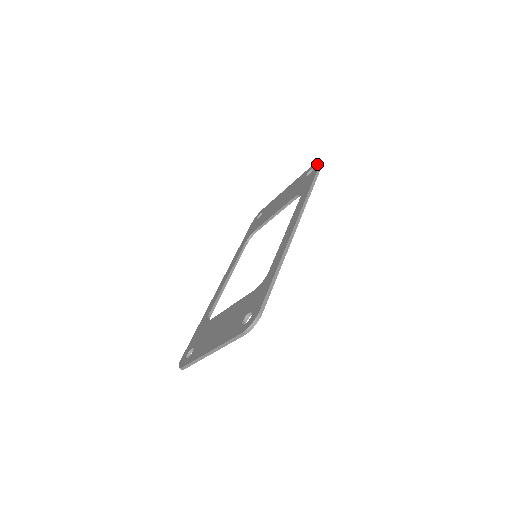
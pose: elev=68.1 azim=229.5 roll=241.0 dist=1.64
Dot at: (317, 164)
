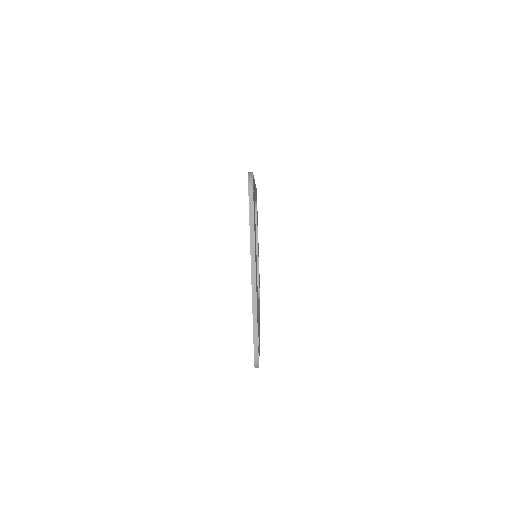
Dot at: occluded
